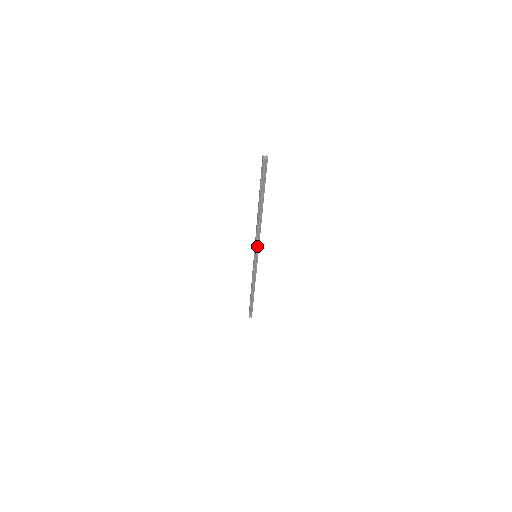
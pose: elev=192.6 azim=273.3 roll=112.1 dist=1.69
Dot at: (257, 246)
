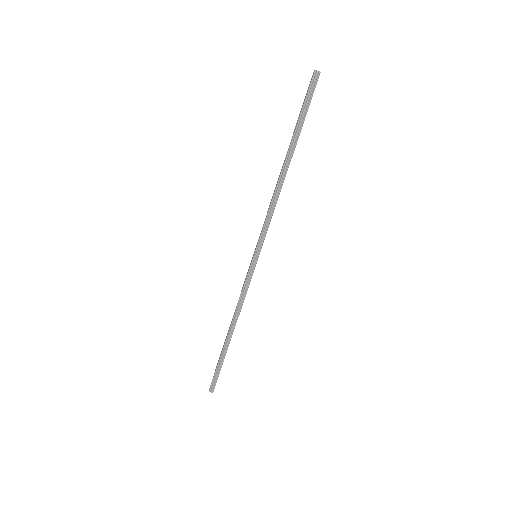
Dot at: (264, 233)
